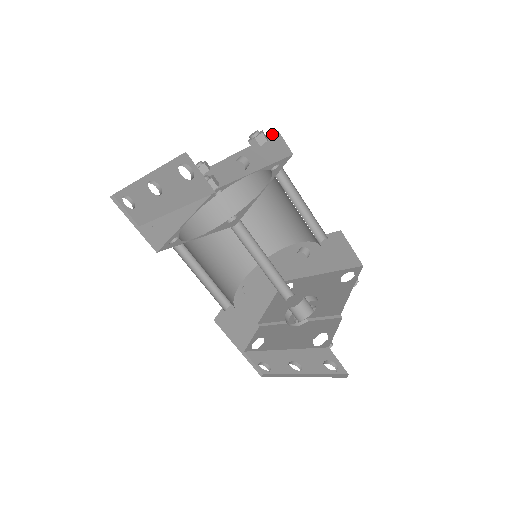
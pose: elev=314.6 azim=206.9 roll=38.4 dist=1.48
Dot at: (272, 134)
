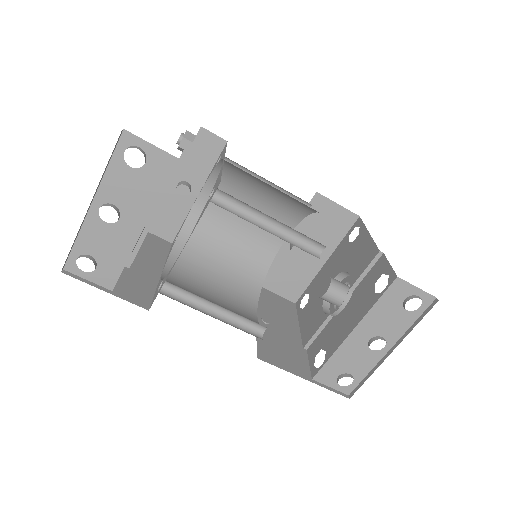
Dot at: occluded
